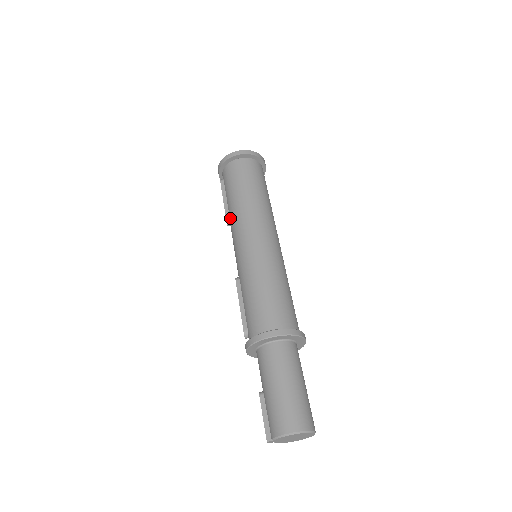
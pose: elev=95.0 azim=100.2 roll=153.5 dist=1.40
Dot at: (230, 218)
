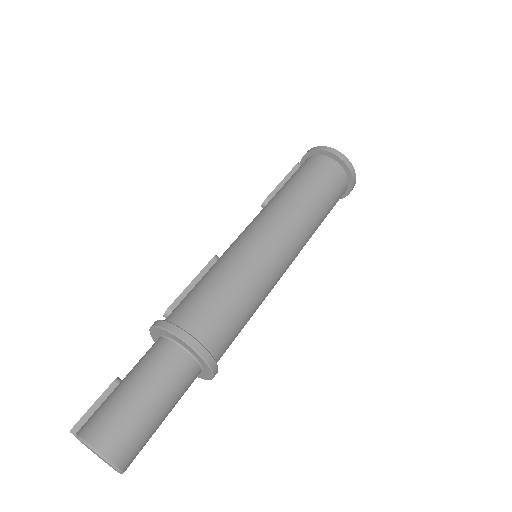
Dot at: (270, 201)
